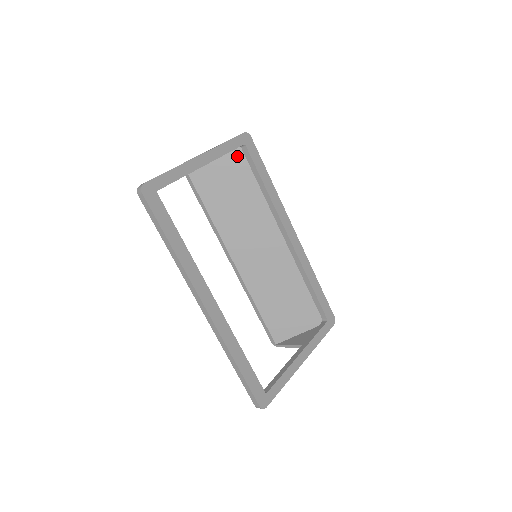
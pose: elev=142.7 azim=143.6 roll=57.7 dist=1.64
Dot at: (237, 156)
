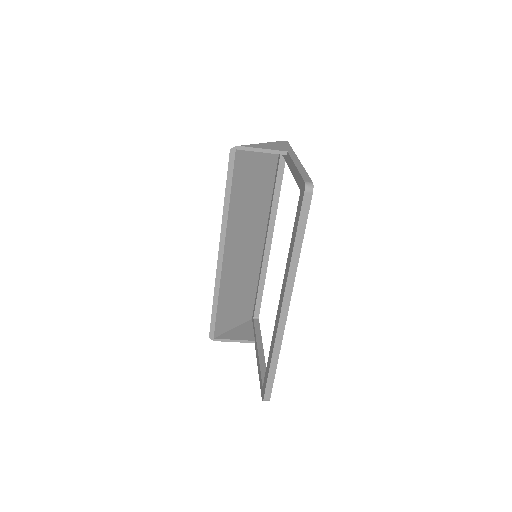
Dot at: (270, 158)
